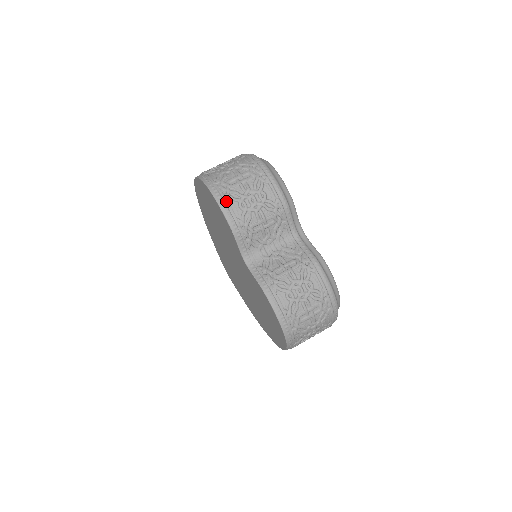
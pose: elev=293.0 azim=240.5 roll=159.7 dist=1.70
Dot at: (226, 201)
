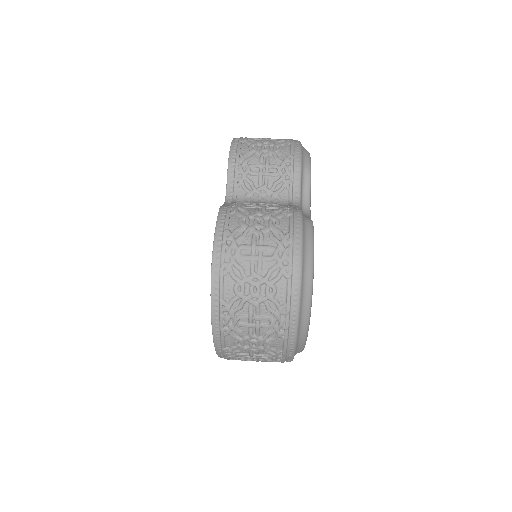
Dot at: (240, 140)
